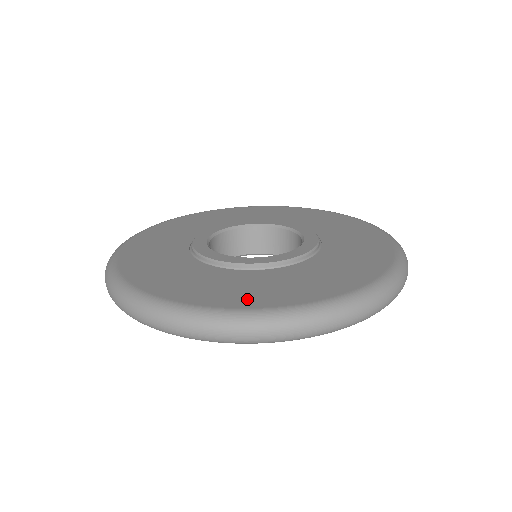
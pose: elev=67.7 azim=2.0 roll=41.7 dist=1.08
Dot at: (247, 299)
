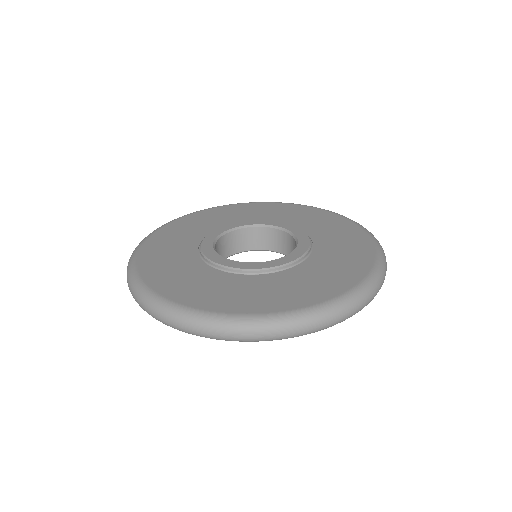
Dot at: (212, 302)
